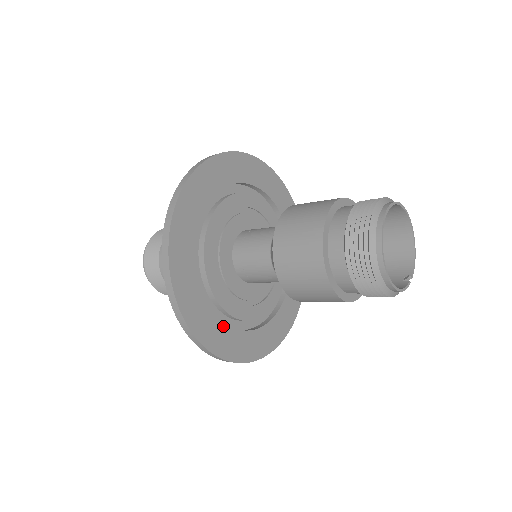
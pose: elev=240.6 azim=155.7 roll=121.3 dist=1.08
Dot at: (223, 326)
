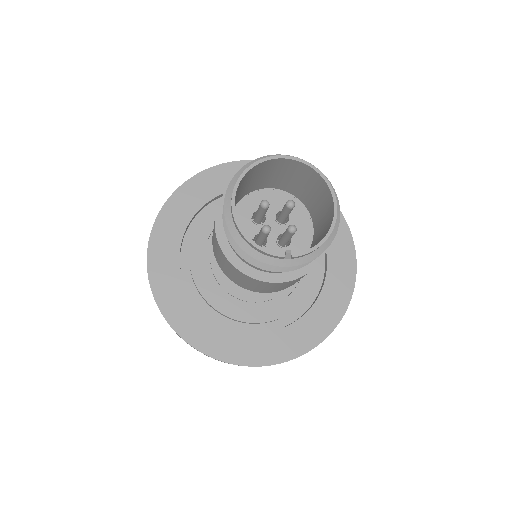
Dot at: (181, 285)
